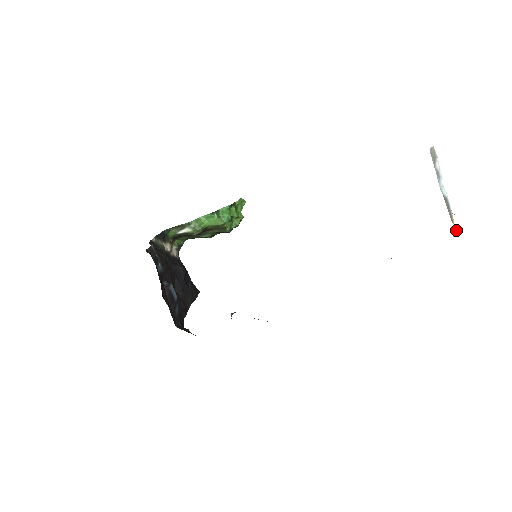
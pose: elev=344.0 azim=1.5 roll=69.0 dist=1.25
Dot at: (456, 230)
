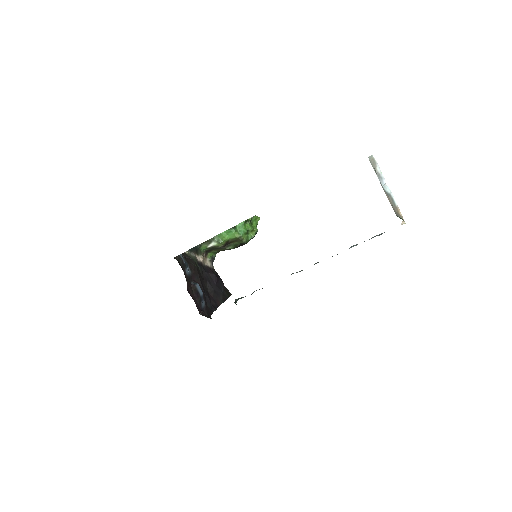
Dot at: occluded
